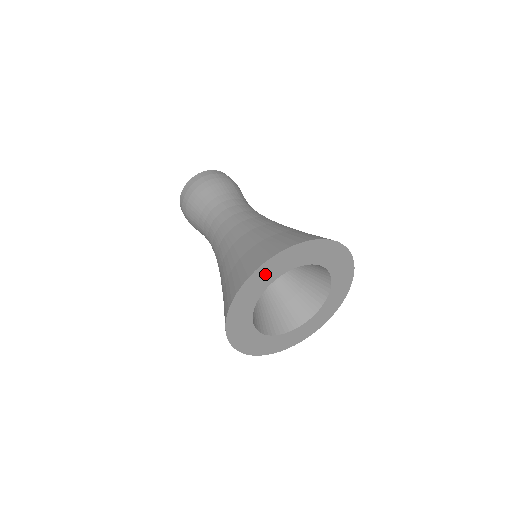
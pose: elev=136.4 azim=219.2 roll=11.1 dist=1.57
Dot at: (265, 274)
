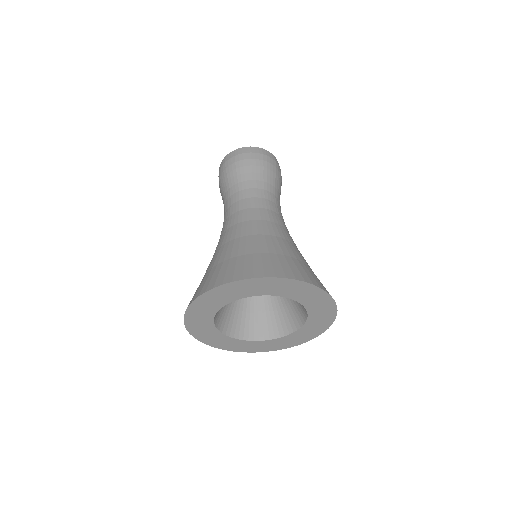
Dot at: (240, 288)
